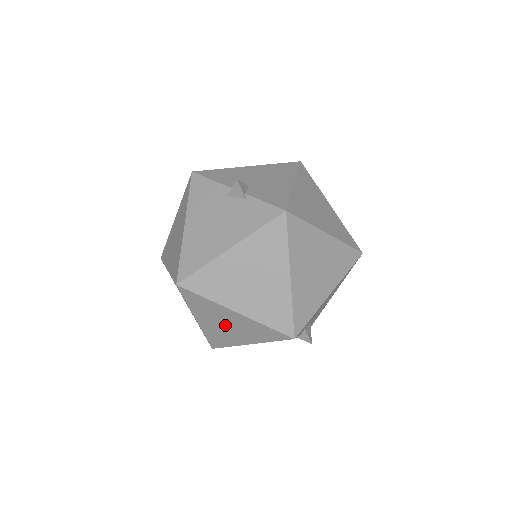
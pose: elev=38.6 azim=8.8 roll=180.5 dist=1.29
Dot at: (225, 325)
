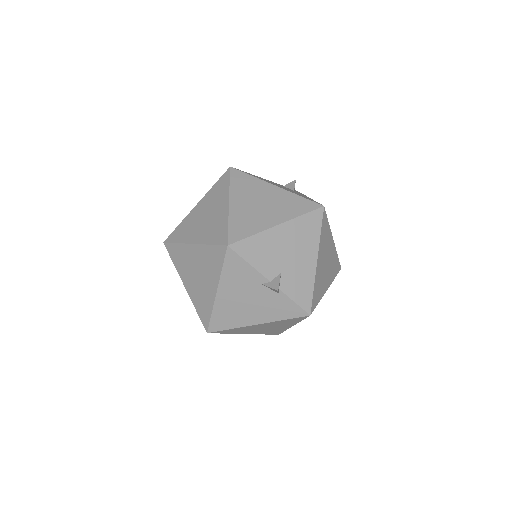
Dot at: occluded
